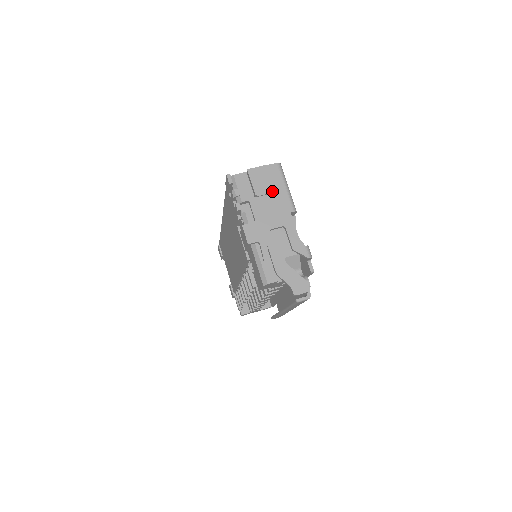
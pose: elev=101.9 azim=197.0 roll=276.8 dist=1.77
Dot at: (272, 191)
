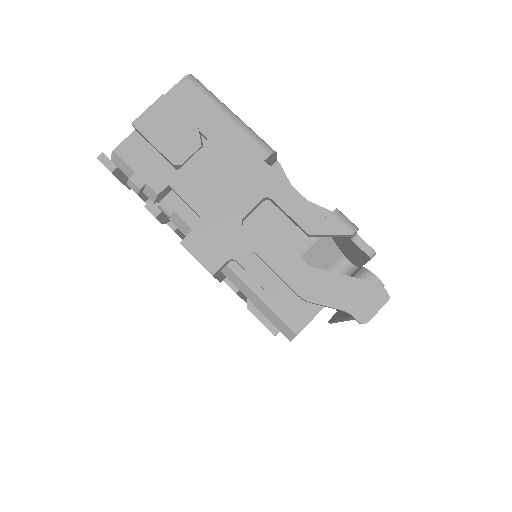
Dot at: (205, 139)
